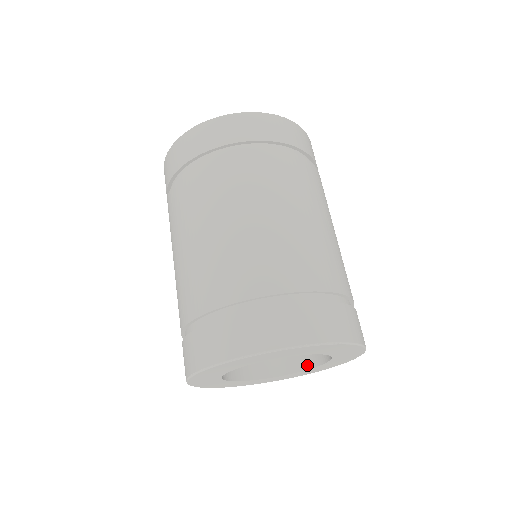
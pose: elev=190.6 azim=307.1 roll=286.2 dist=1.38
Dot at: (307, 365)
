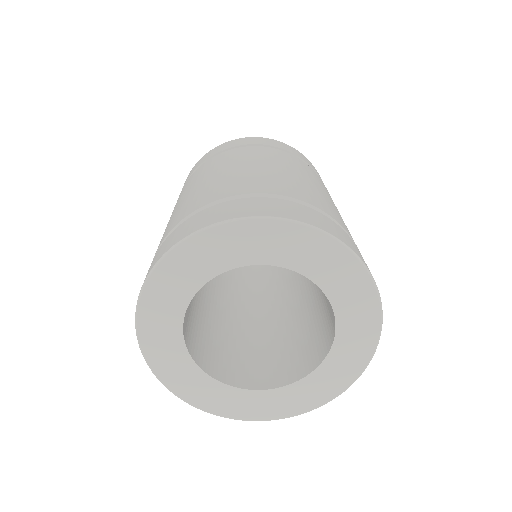
Dot at: (333, 330)
